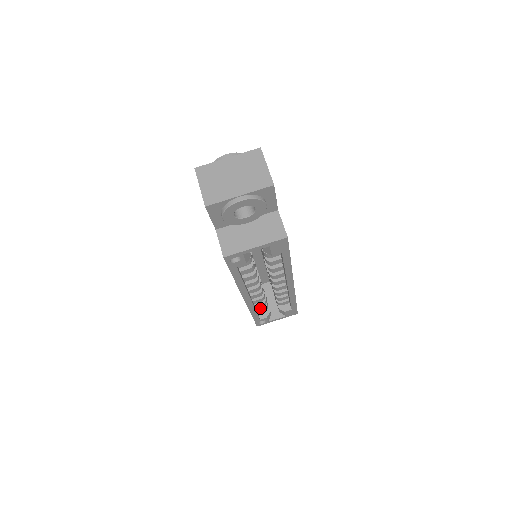
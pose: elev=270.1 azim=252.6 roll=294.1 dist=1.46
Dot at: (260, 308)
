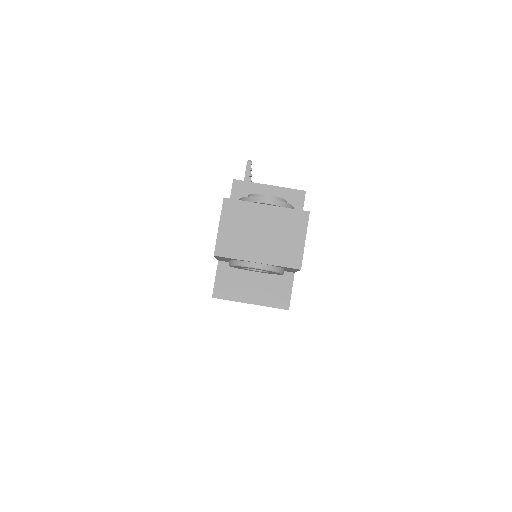
Dot at: occluded
